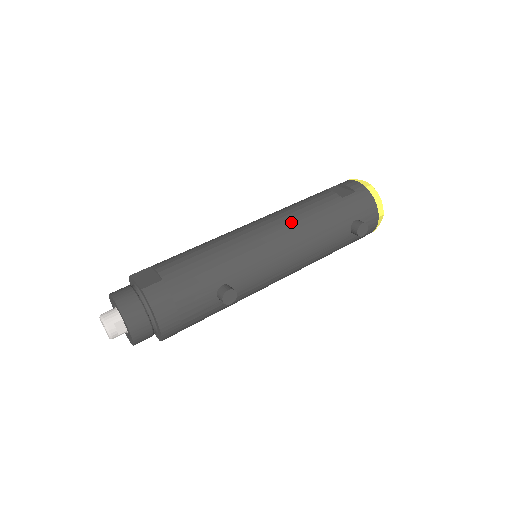
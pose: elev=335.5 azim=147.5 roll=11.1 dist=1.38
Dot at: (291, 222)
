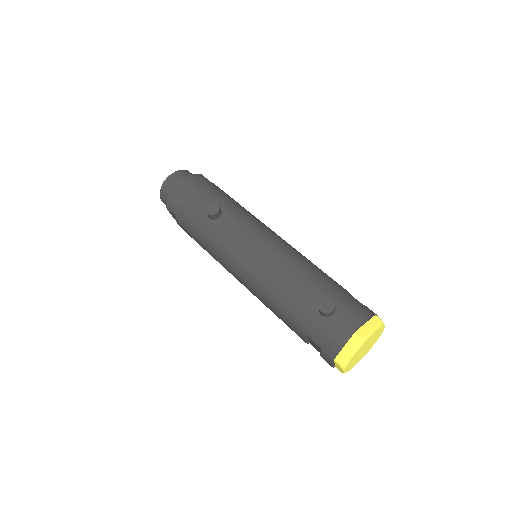
Dot at: (297, 251)
